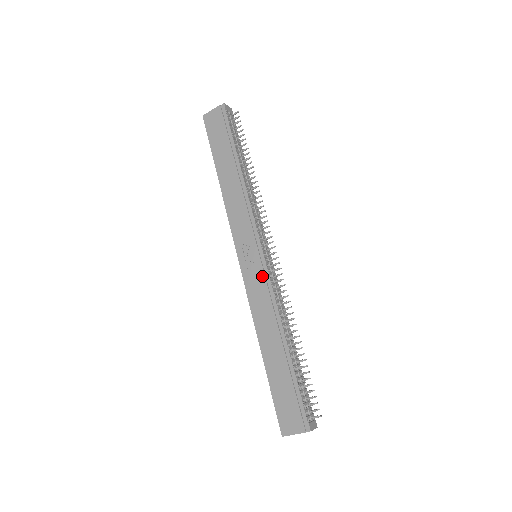
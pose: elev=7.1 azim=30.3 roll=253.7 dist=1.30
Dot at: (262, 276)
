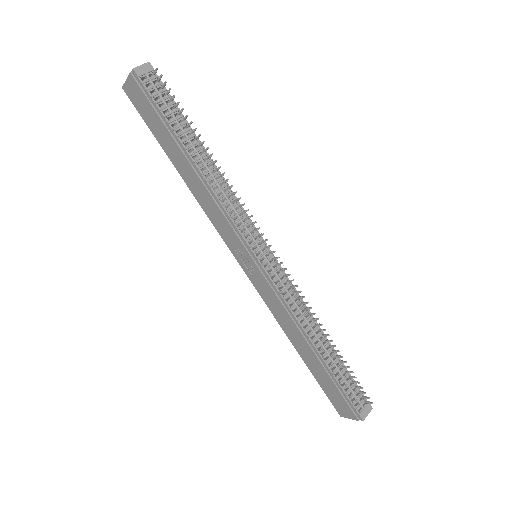
Dot at: (267, 285)
